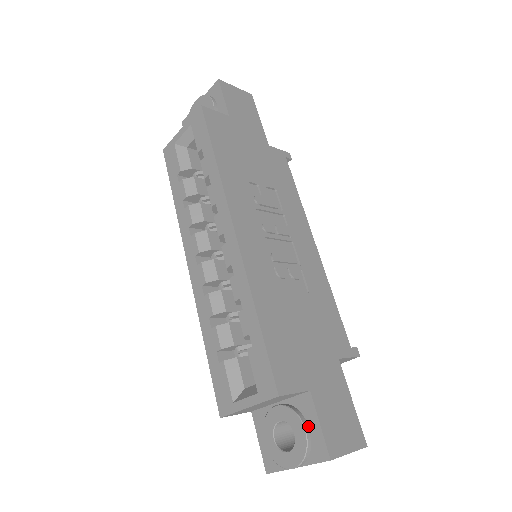
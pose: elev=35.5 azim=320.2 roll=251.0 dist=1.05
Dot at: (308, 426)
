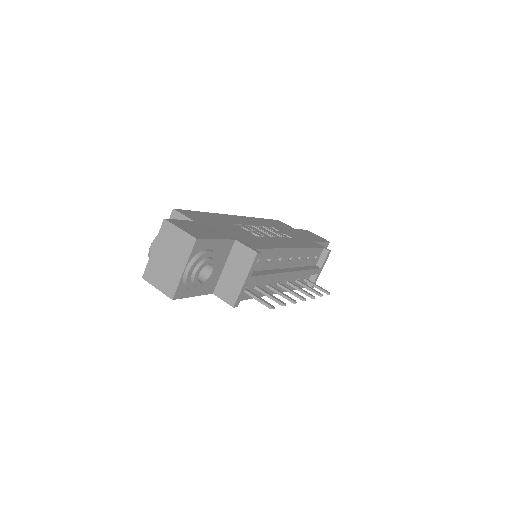
Dot at: occluded
